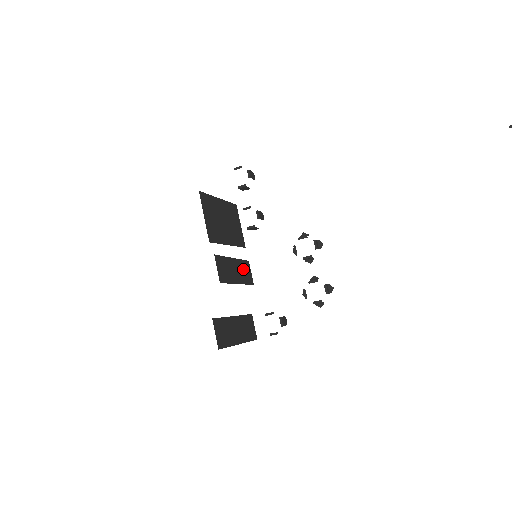
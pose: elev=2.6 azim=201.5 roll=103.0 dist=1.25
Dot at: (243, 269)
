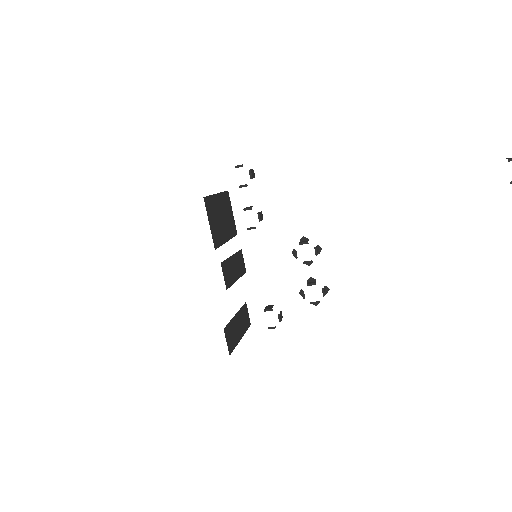
Dot at: (239, 261)
